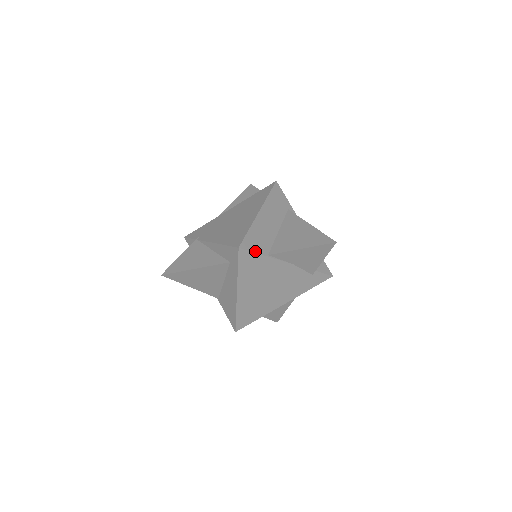
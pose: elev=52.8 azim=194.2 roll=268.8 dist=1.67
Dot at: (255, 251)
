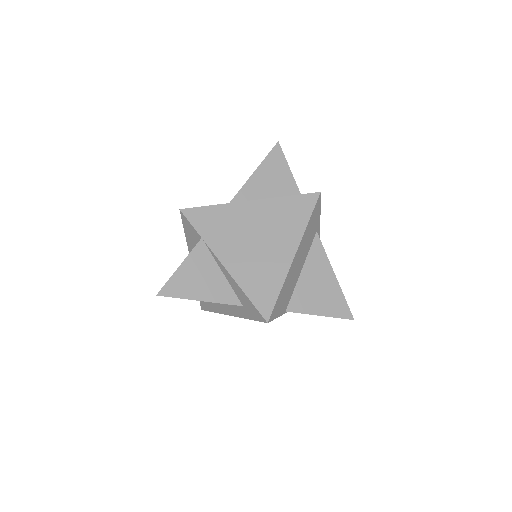
Dot at: (278, 315)
